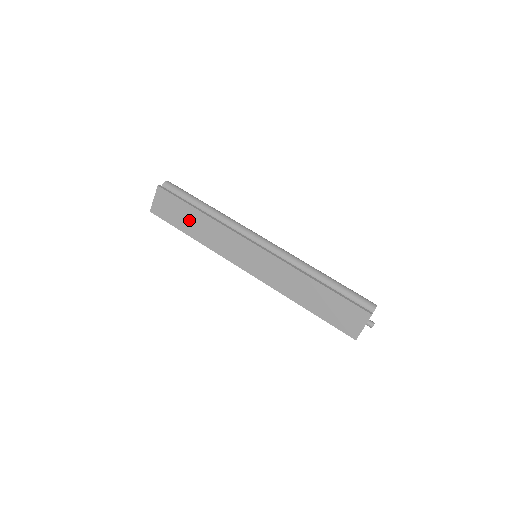
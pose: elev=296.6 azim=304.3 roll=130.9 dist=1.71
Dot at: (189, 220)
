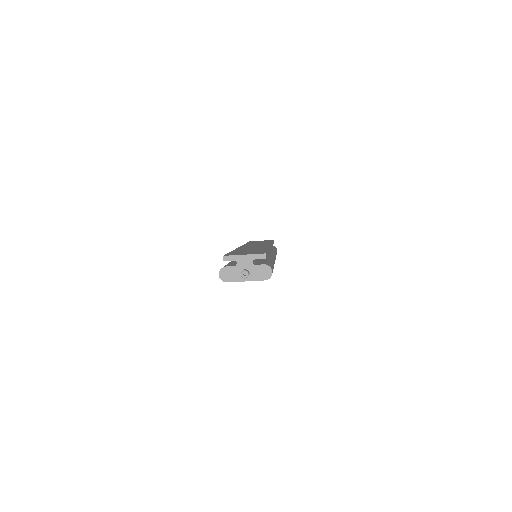
Dot at: occluded
